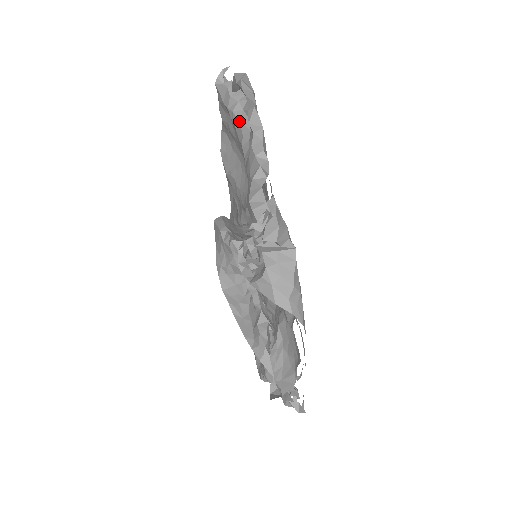
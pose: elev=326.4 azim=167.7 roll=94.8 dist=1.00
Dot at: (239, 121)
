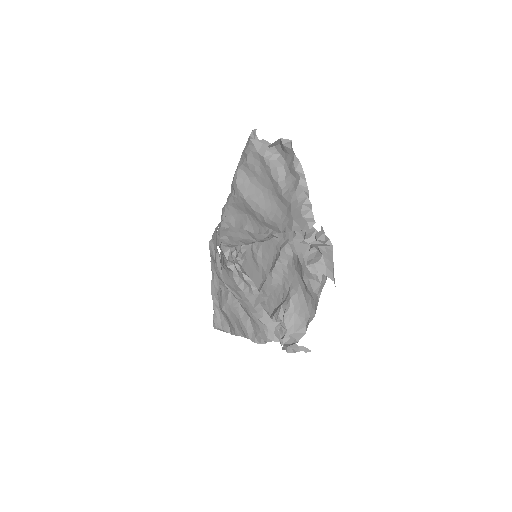
Dot at: (276, 167)
